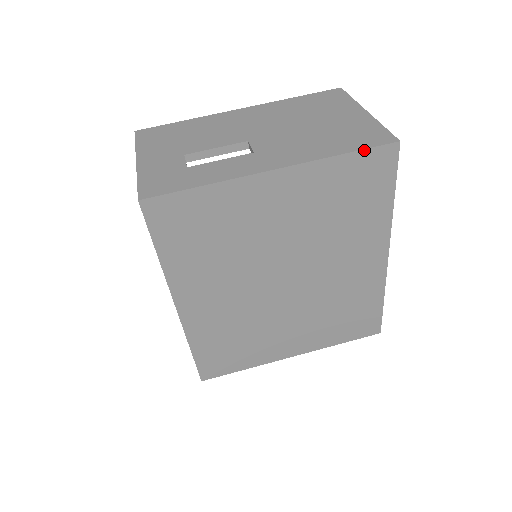
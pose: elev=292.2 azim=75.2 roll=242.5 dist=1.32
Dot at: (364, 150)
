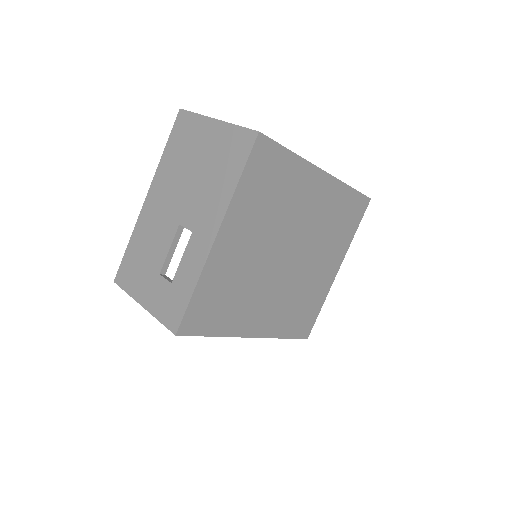
Dot at: (247, 163)
